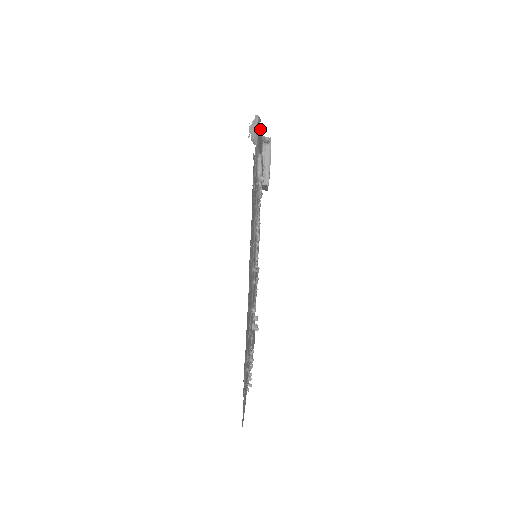
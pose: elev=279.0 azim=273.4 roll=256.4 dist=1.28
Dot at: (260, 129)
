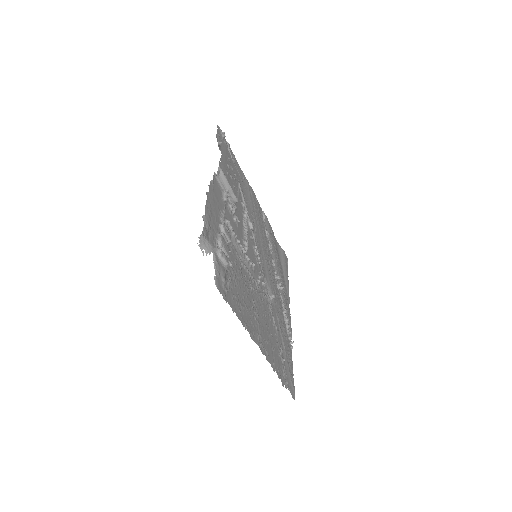
Dot at: (207, 204)
